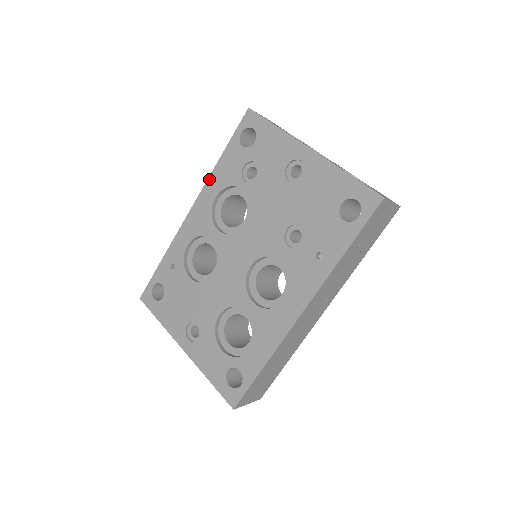
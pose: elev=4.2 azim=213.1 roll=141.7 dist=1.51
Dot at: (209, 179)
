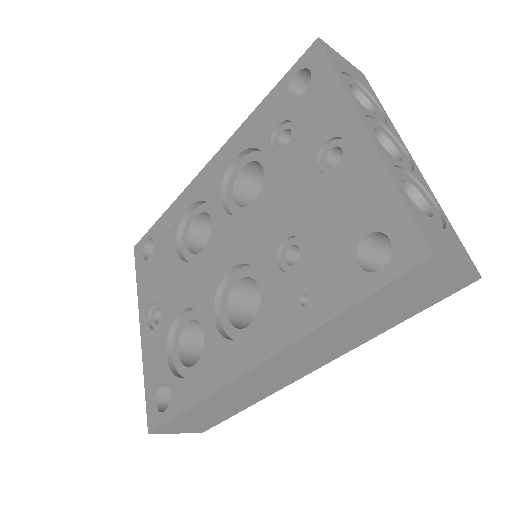
Dot at: (239, 129)
